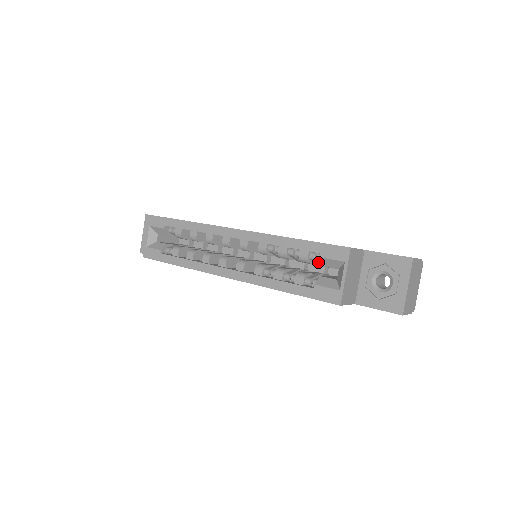
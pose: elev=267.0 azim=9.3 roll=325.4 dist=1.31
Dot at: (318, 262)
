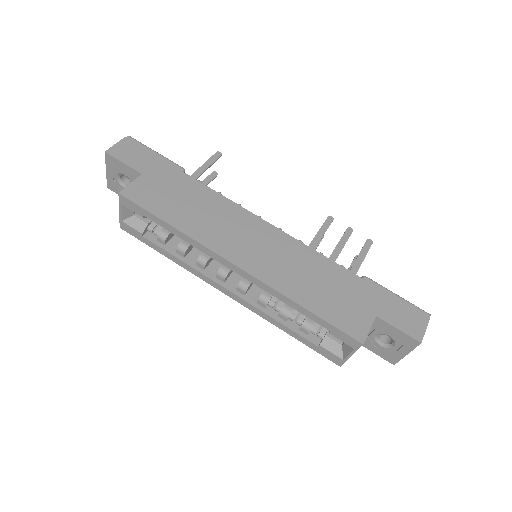
Dot at: occluded
